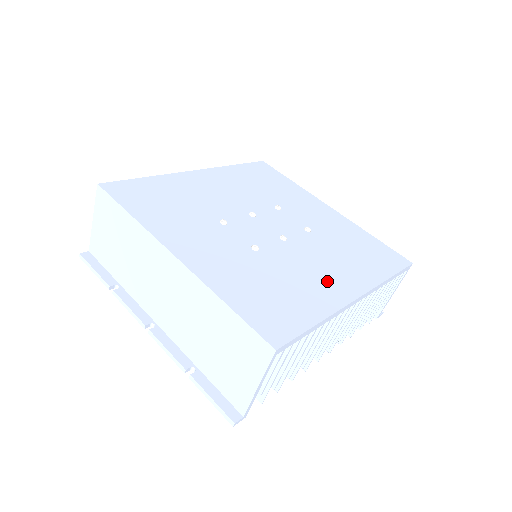
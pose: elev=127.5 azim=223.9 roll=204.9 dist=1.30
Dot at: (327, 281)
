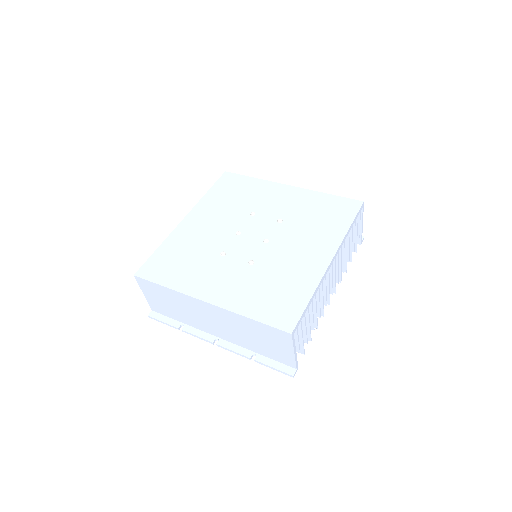
Dot at: (307, 260)
